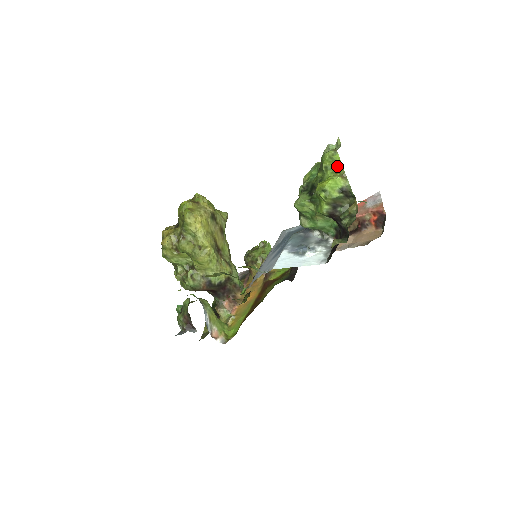
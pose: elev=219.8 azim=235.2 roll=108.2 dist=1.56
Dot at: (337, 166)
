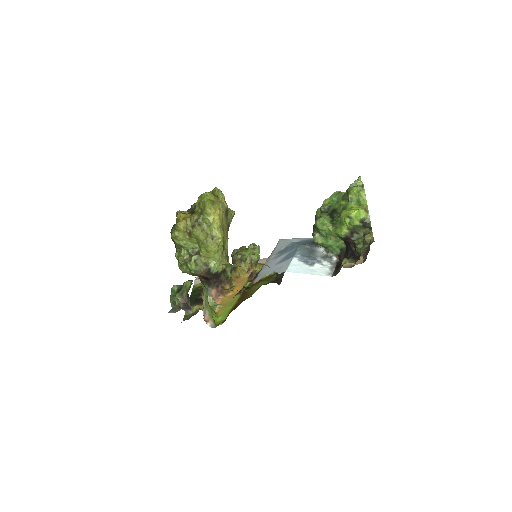
Dot at: (362, 200)
